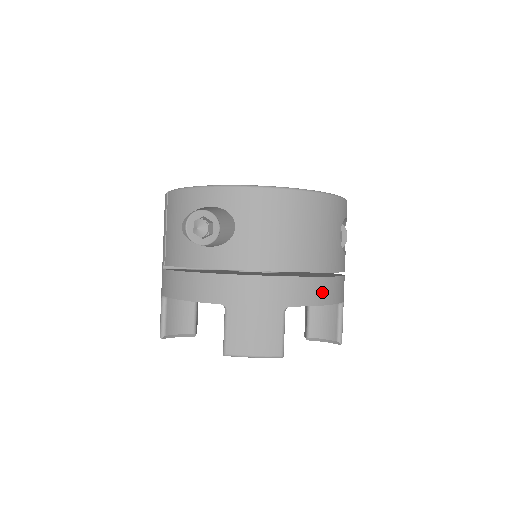
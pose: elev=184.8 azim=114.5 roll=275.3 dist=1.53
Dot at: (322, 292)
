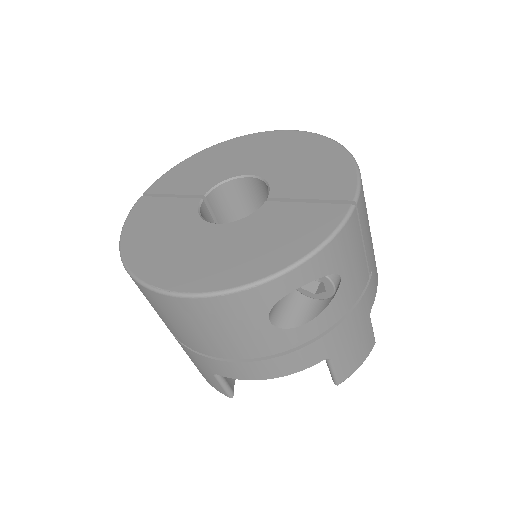
Dot at: (252, 372)
